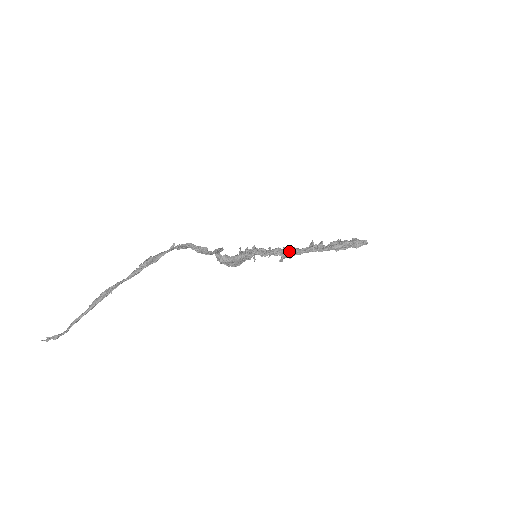
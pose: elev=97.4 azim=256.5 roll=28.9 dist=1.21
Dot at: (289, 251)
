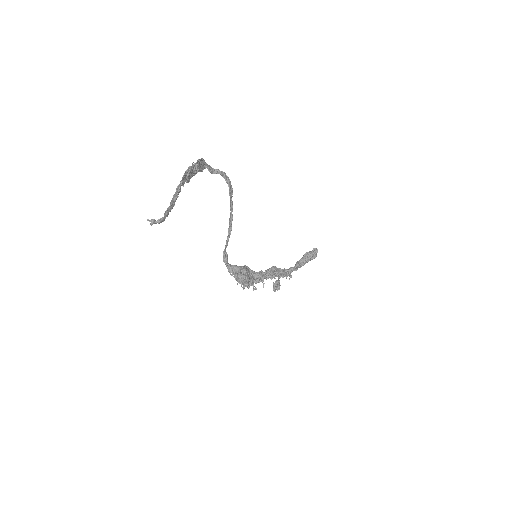
Dot at: (274, 266)
